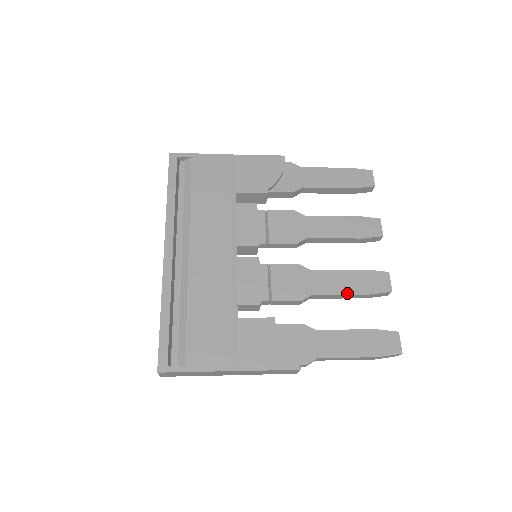
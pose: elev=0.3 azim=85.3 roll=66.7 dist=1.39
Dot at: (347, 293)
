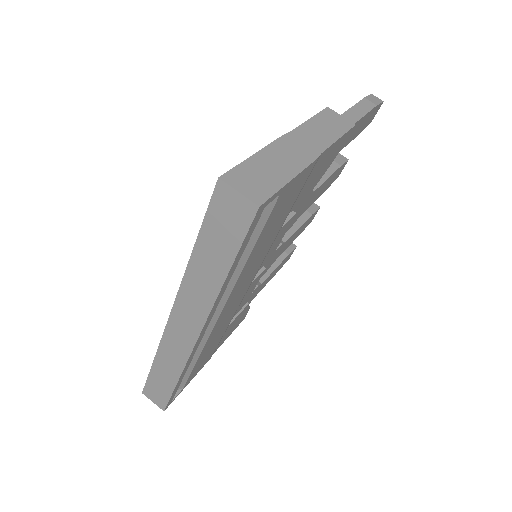
Dot at: occluded
